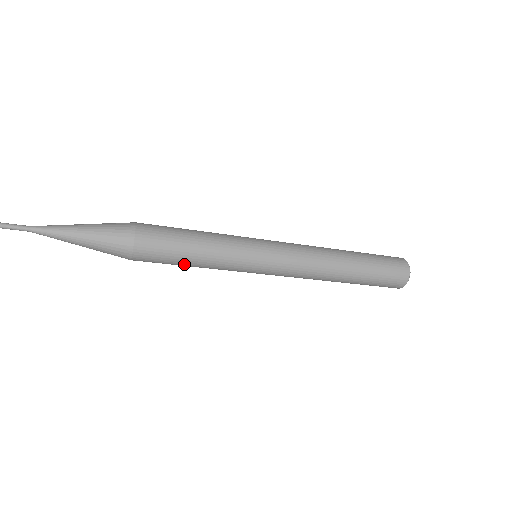
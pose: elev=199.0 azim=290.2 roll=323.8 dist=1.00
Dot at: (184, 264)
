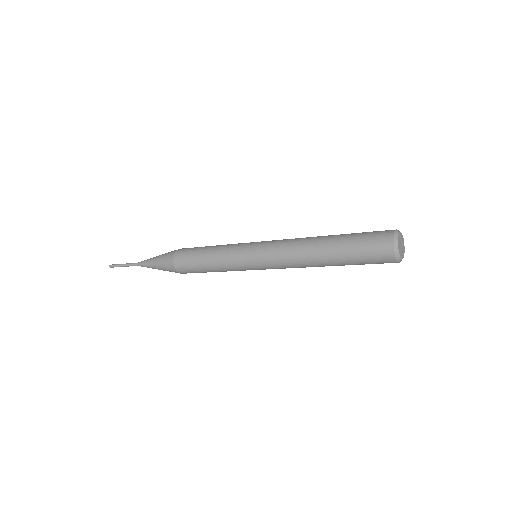
Dot at: (207, 271)
